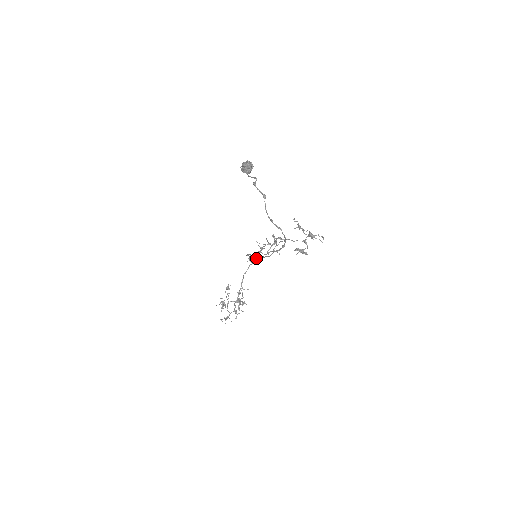
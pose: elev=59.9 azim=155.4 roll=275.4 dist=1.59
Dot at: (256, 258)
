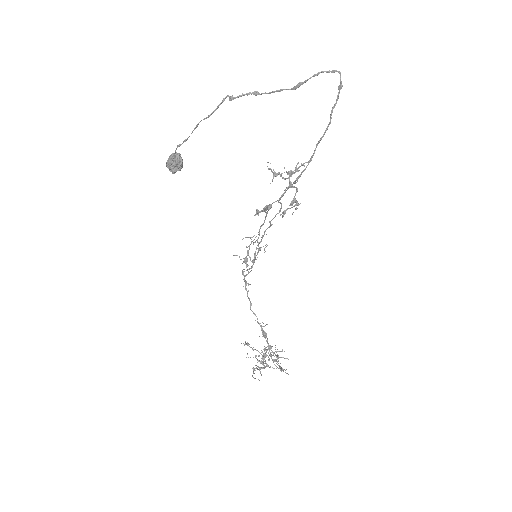
Dot at: (309, 160)
